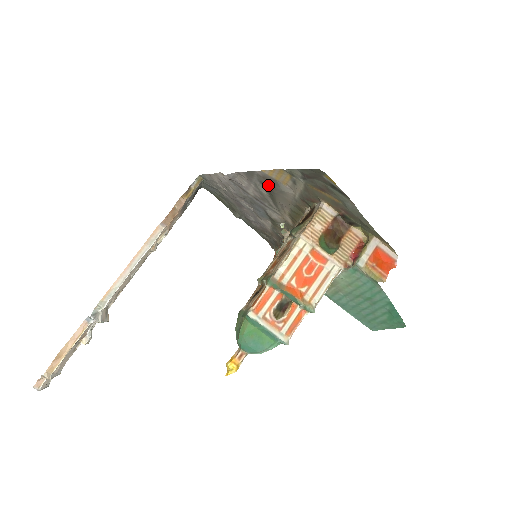
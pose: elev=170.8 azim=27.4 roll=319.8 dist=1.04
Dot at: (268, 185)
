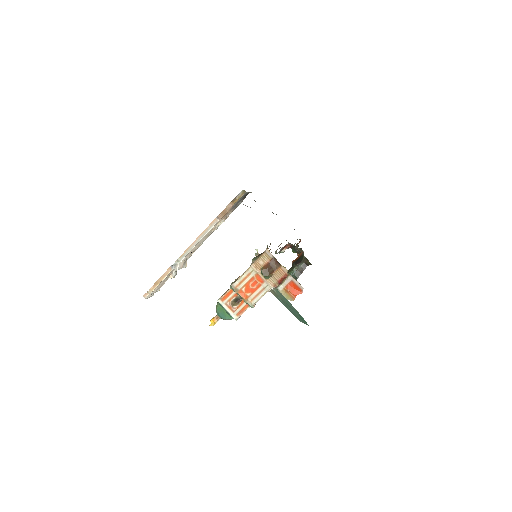
Dot at: occluded
